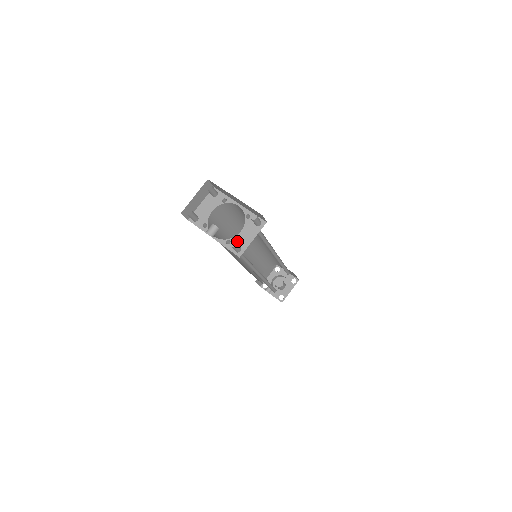
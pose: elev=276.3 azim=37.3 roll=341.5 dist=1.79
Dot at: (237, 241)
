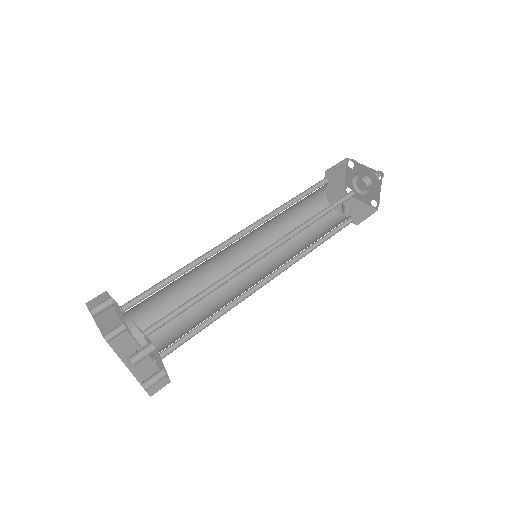
Dot at: (157, 362)
